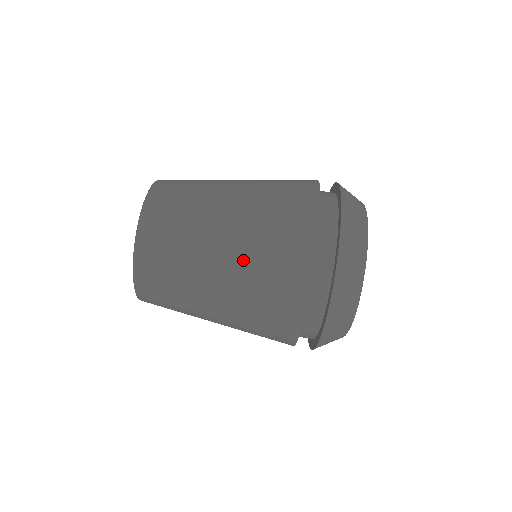
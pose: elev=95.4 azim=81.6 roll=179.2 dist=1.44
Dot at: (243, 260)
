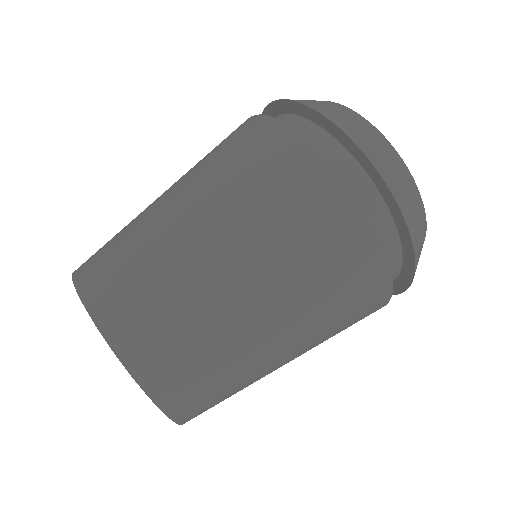
Dot at: (294, 294)
